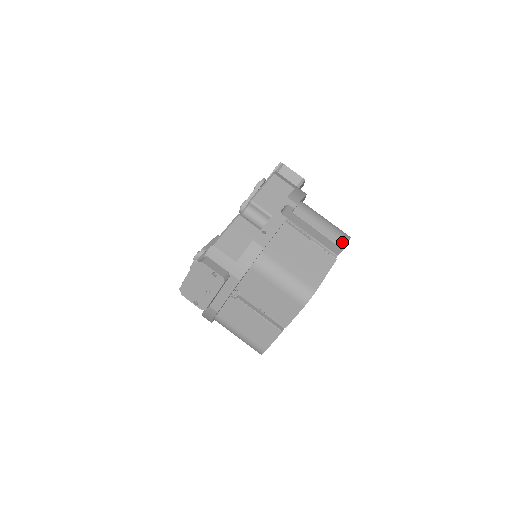
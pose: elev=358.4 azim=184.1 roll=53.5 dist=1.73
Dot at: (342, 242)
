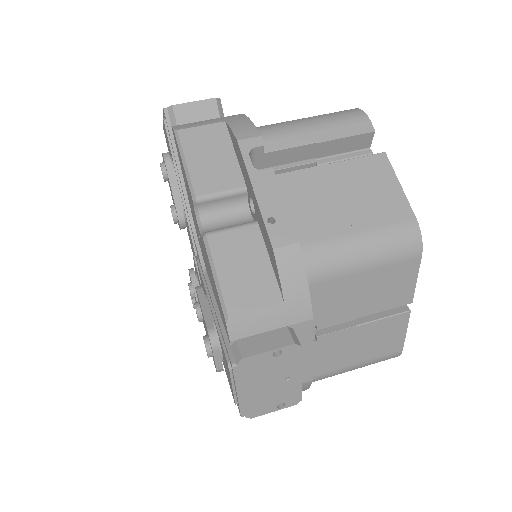
Dot at: (362, 124)
